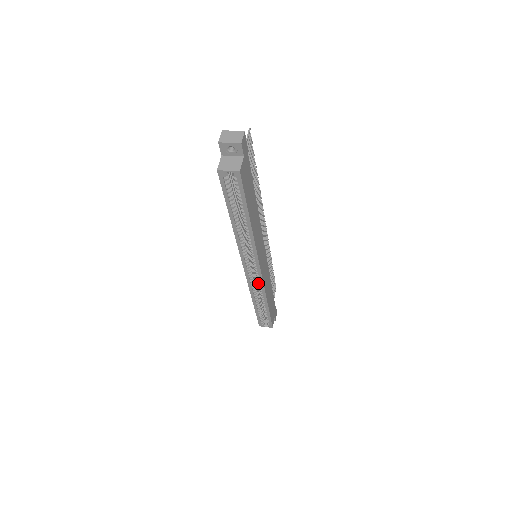
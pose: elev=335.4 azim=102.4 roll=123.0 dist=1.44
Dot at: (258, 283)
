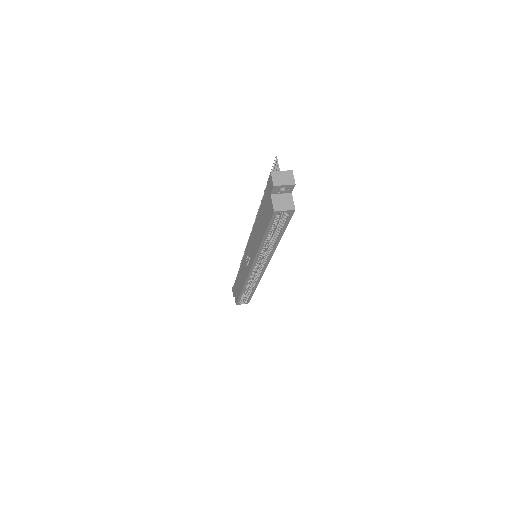
Dot at: (255, 277)
